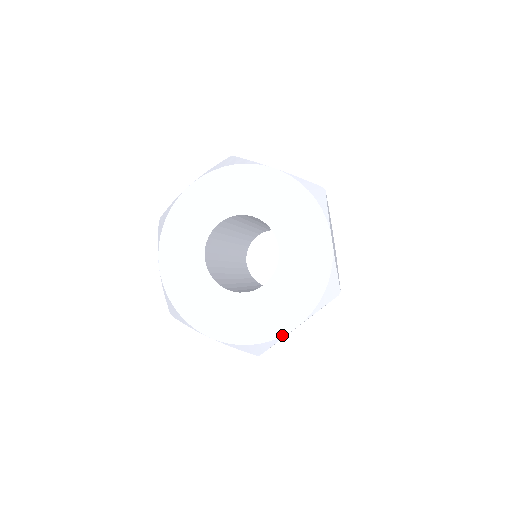
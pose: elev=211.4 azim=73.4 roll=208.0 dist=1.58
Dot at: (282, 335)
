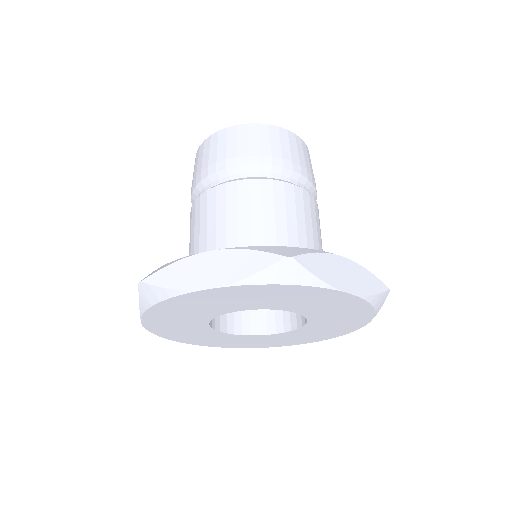
Dot at: occluded
